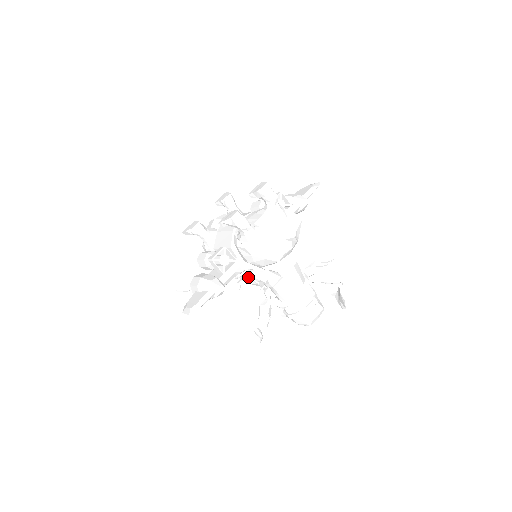
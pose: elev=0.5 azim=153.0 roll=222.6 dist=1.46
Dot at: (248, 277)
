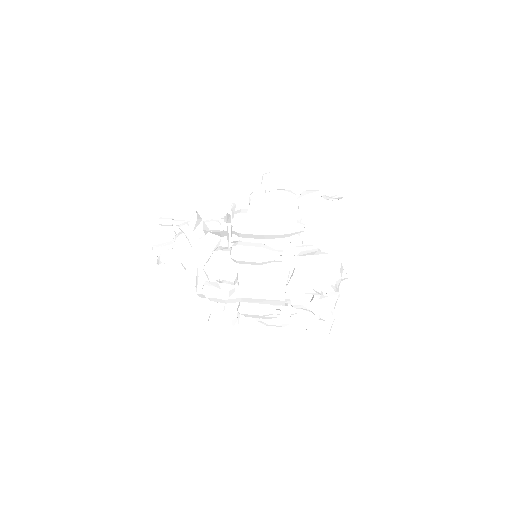
Dot at: occluded
